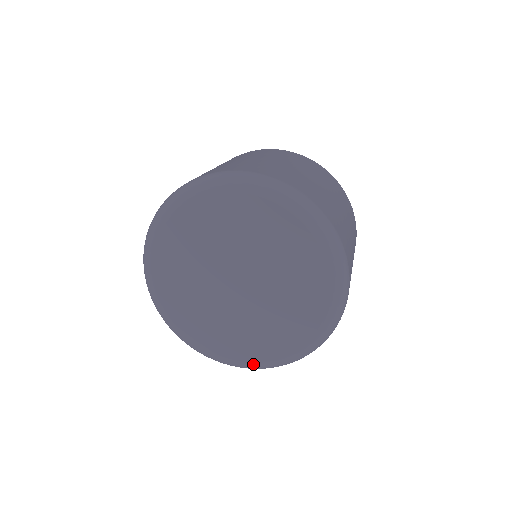
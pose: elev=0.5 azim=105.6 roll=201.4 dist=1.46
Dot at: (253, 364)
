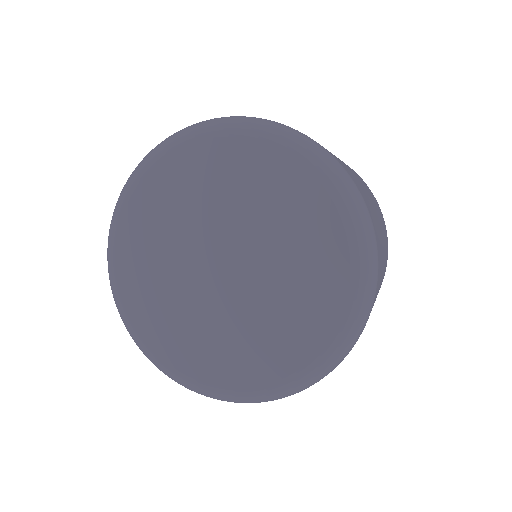
Dot at: (234, 392)
